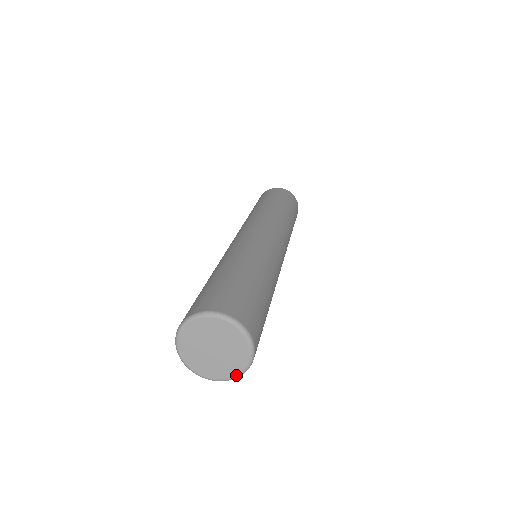
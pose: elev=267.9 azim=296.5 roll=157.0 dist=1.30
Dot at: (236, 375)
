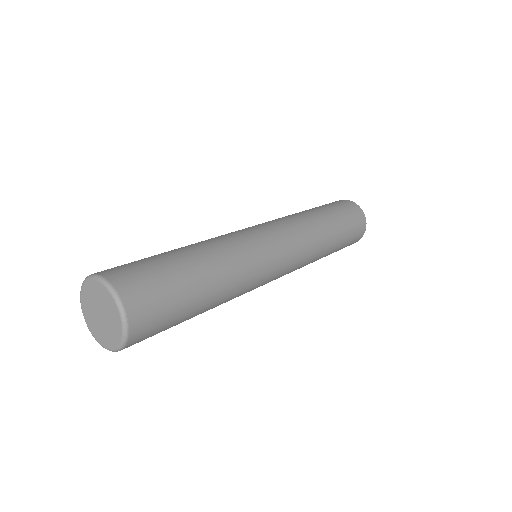
Dot at: (117, 346)
